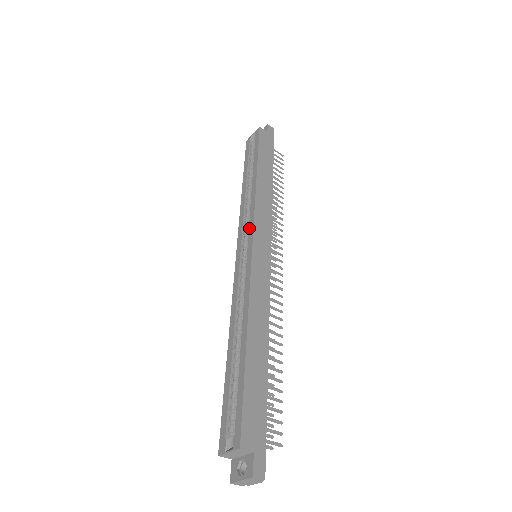
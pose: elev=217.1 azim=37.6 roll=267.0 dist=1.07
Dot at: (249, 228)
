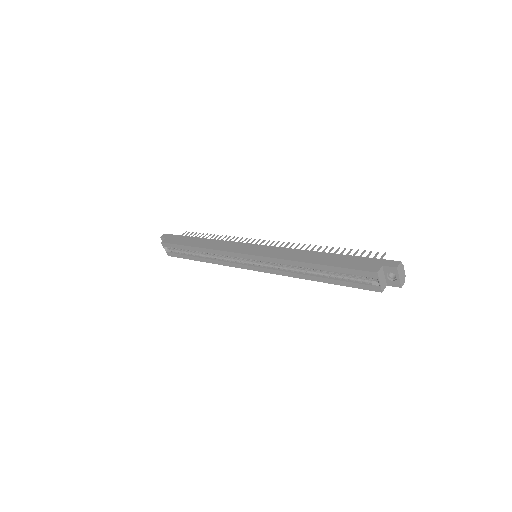
Dot at: (235, 257)
